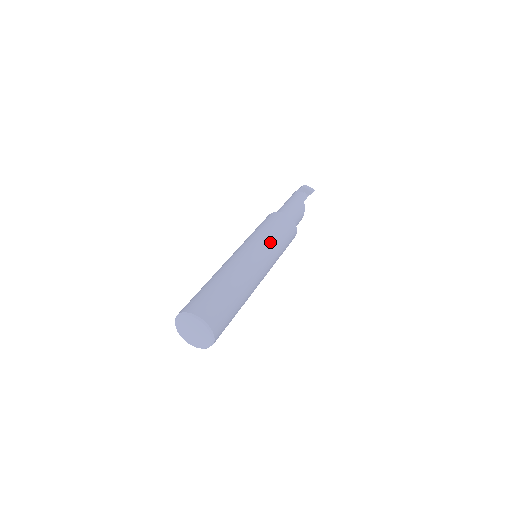
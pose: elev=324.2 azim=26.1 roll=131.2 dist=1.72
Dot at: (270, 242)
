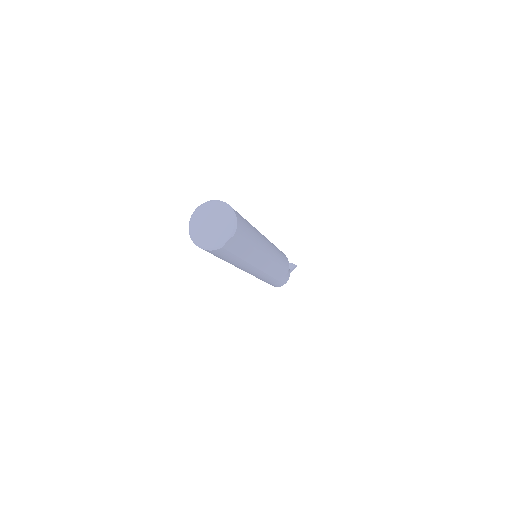
Dot at: occluded
